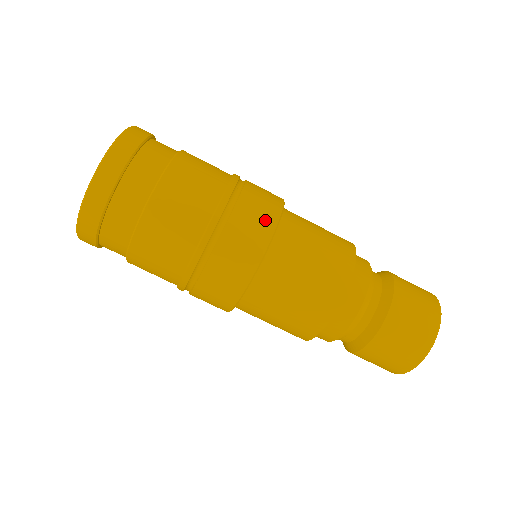
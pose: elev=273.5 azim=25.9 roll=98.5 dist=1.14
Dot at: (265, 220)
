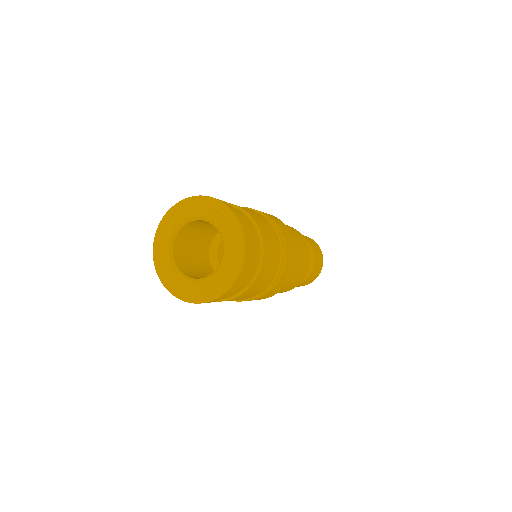
Dot at: (294, 252)
